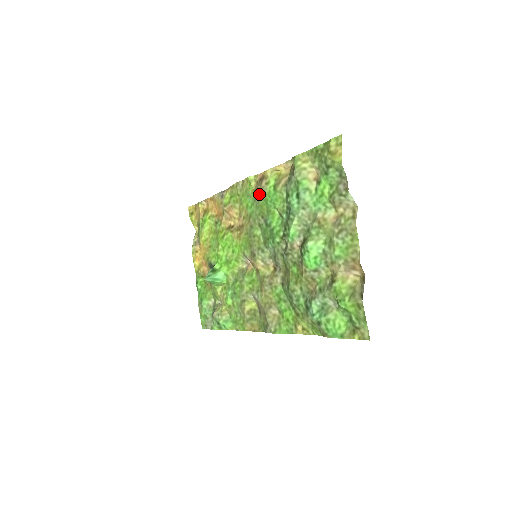
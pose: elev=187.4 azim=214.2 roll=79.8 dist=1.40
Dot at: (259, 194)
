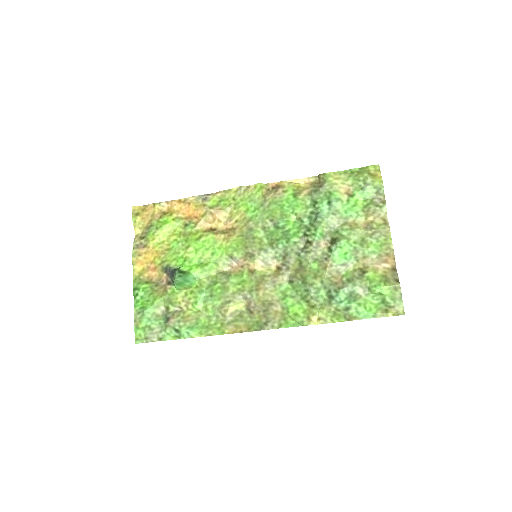
Dot at: (271, 200)
